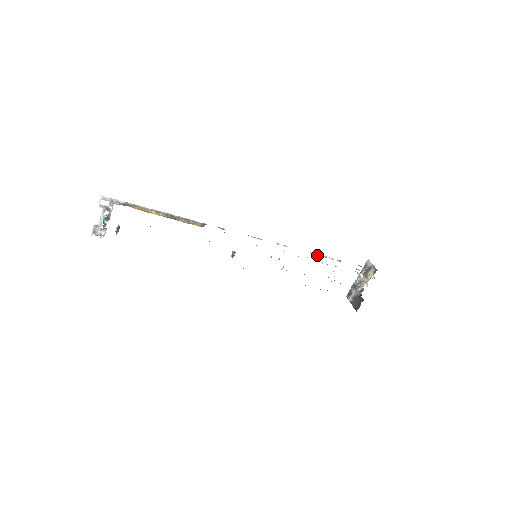
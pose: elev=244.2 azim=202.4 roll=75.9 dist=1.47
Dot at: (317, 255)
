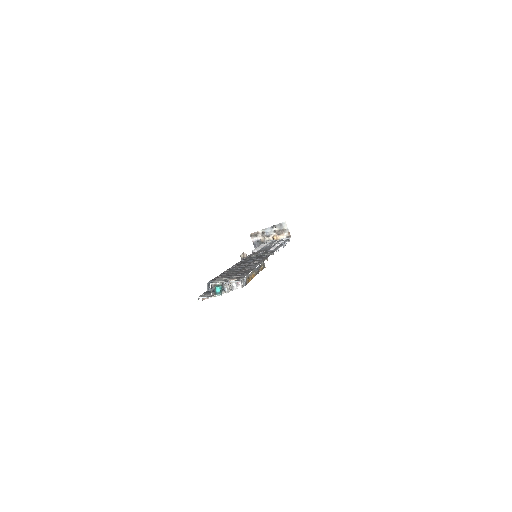
Dot at: (283, 247)
